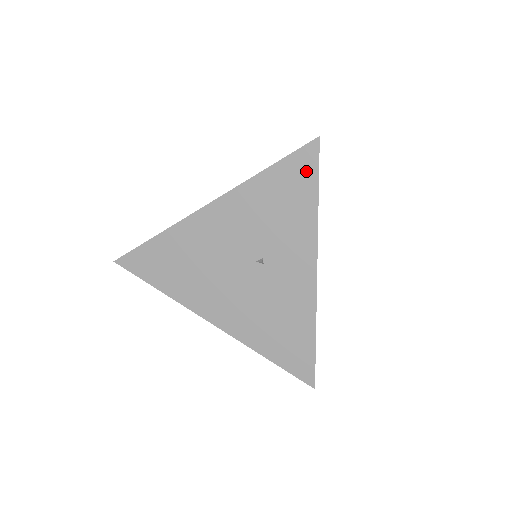
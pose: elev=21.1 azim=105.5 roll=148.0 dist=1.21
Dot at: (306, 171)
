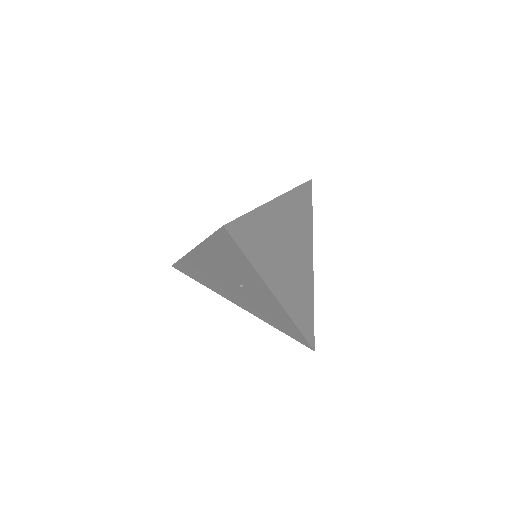
Dot at: (230, 244)
